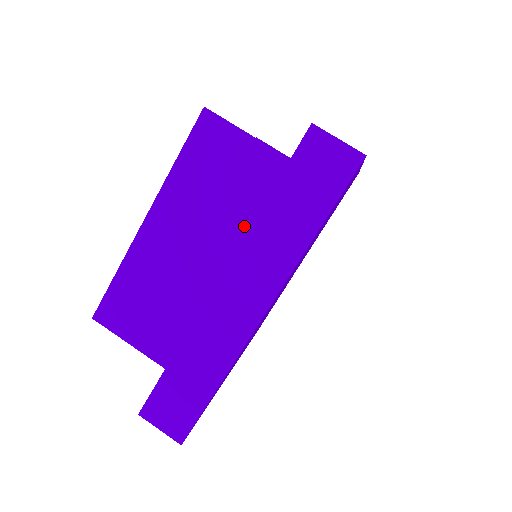
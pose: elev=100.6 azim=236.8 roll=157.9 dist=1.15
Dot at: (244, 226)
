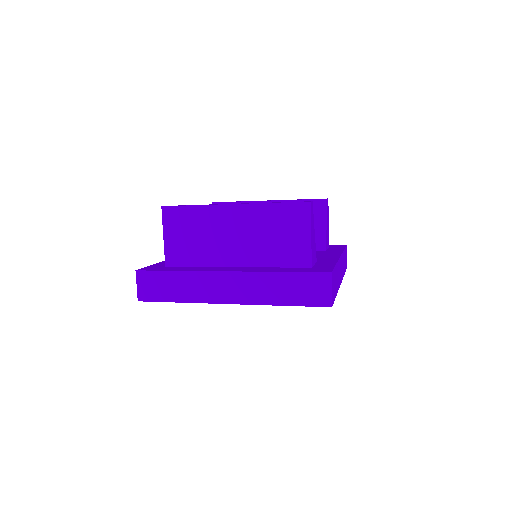
Dot at: (264, 260)
